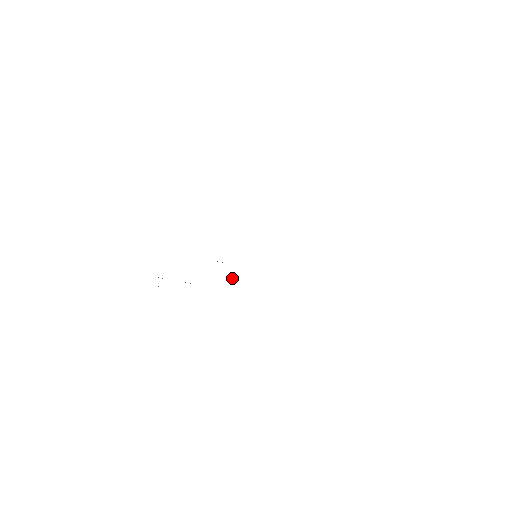
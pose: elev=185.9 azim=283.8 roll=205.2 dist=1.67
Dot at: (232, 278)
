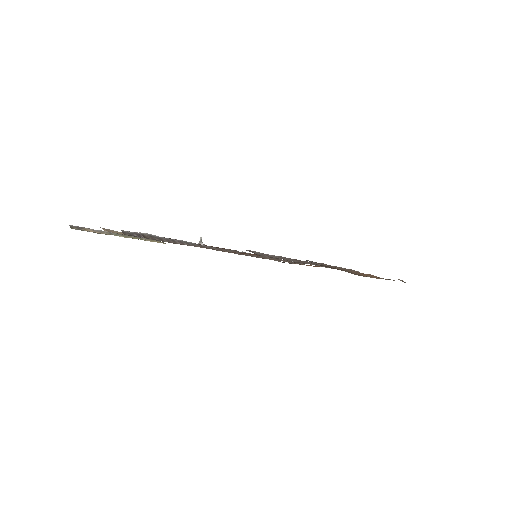
Dot at: (199, 241)
